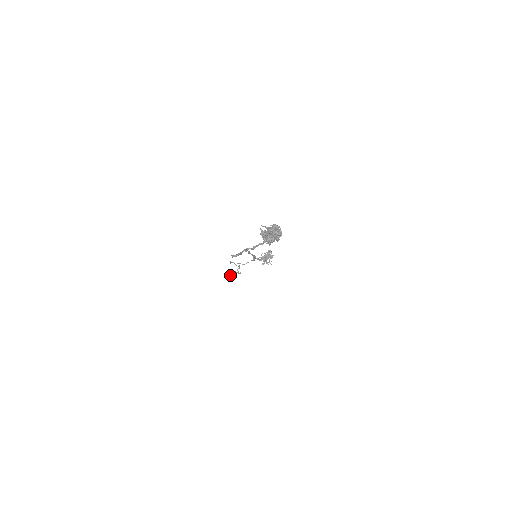
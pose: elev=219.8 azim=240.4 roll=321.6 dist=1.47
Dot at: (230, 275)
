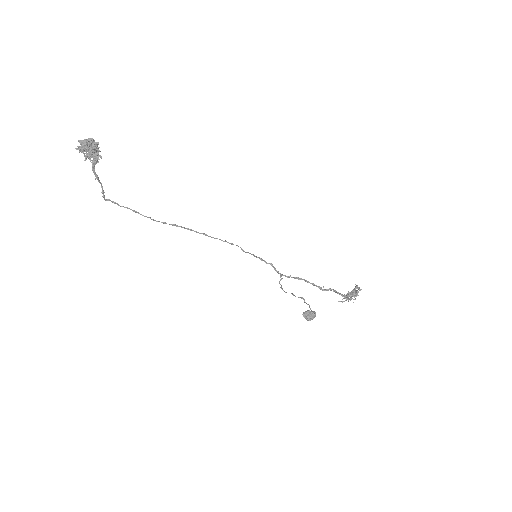
Dot at: (306, 317)
